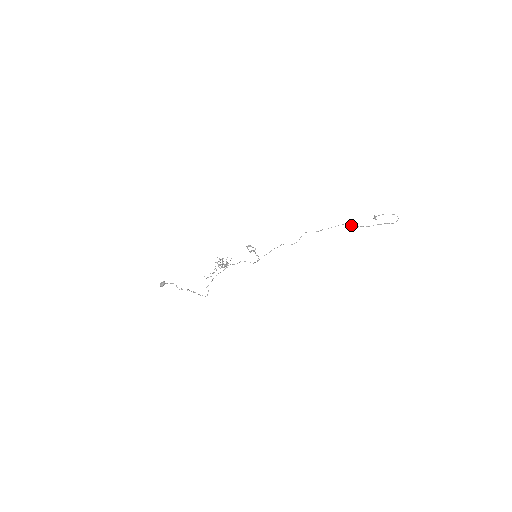
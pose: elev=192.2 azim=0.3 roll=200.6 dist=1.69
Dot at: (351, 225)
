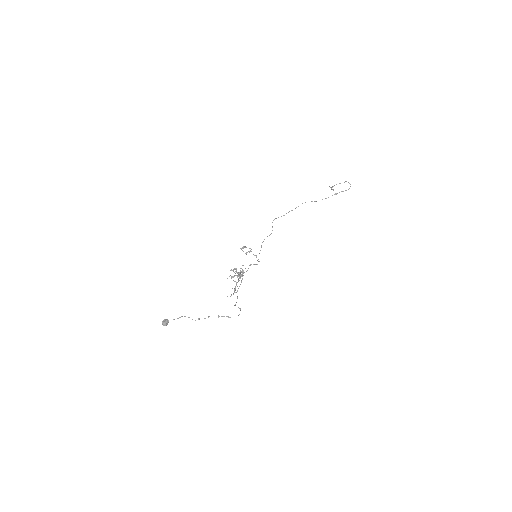
Dot at: (312, 201)
